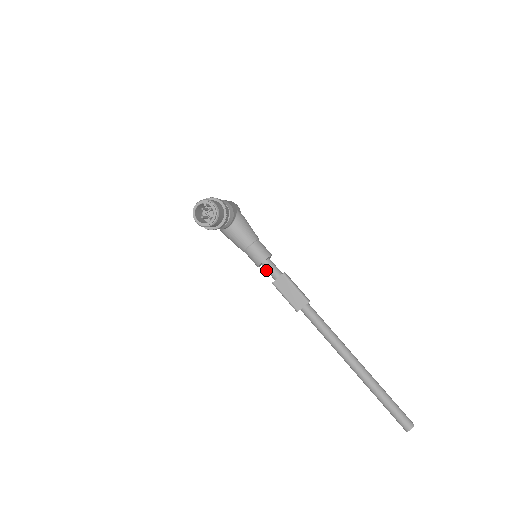
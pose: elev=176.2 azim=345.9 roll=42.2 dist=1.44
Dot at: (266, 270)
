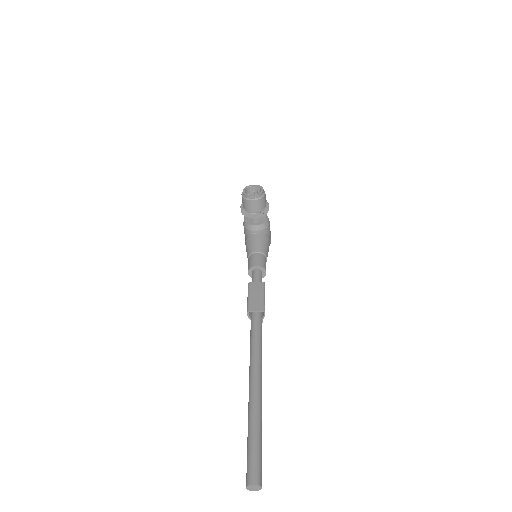
Dot at: (252, 276)
